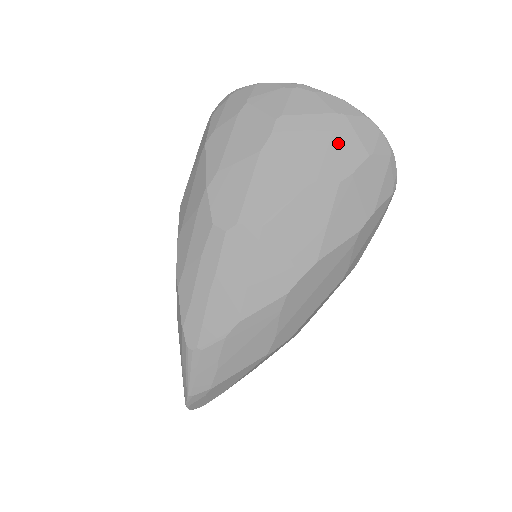
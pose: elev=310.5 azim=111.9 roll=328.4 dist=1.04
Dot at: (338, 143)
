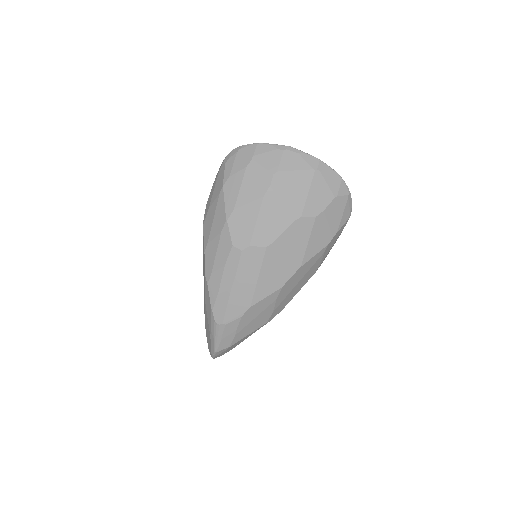
Dot at: (315, 190)
